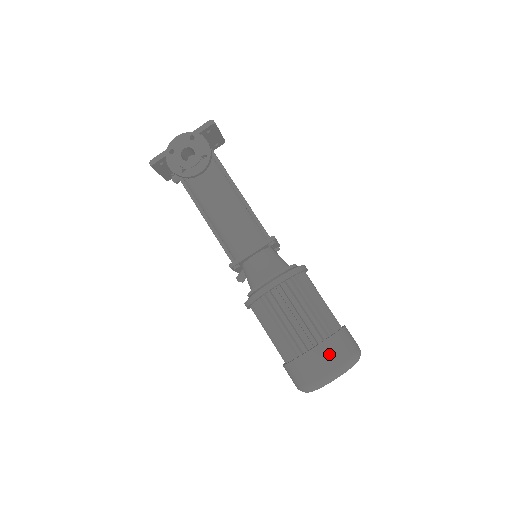
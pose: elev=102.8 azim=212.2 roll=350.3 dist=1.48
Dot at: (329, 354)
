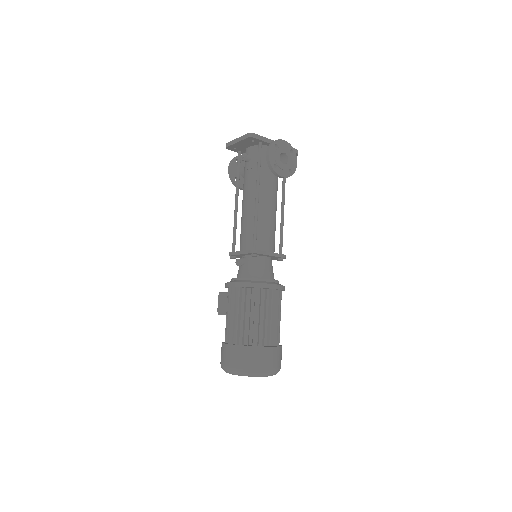
Dot at: (277, 357)
